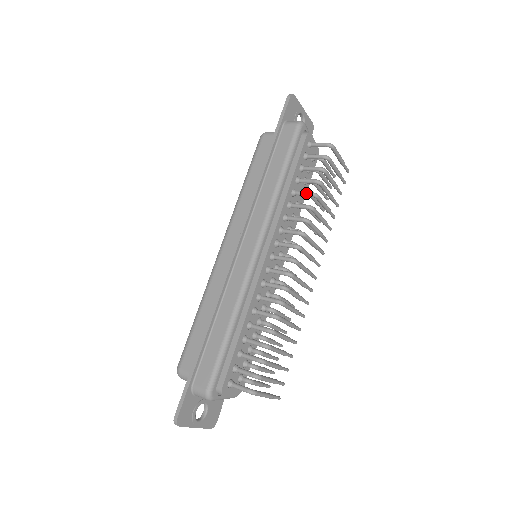
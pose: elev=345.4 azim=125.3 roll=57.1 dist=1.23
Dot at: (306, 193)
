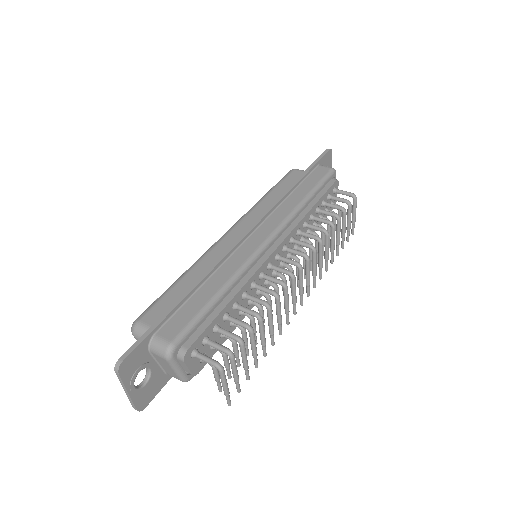
Dot at: (325, 220)
